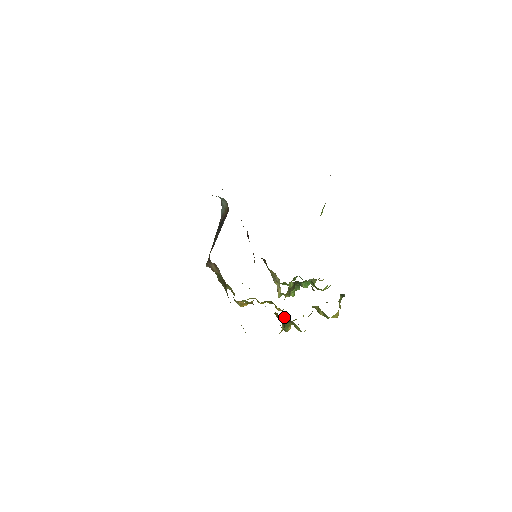
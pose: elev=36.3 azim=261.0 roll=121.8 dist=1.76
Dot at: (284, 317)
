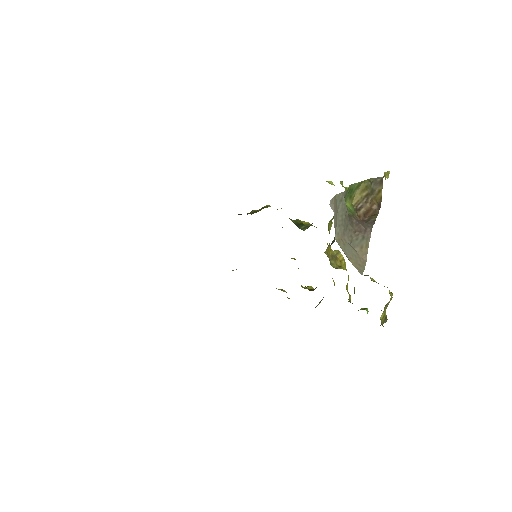
Dot at: occluded
